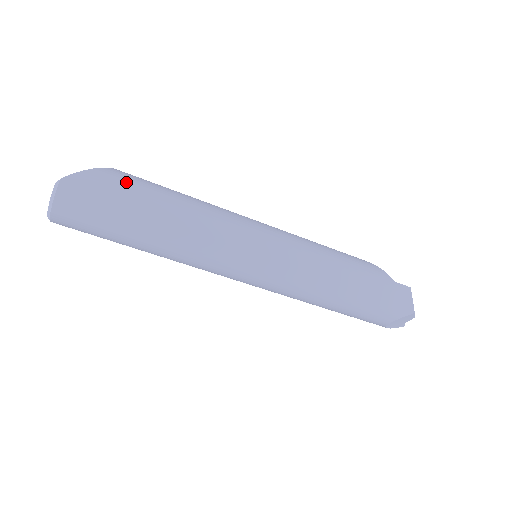
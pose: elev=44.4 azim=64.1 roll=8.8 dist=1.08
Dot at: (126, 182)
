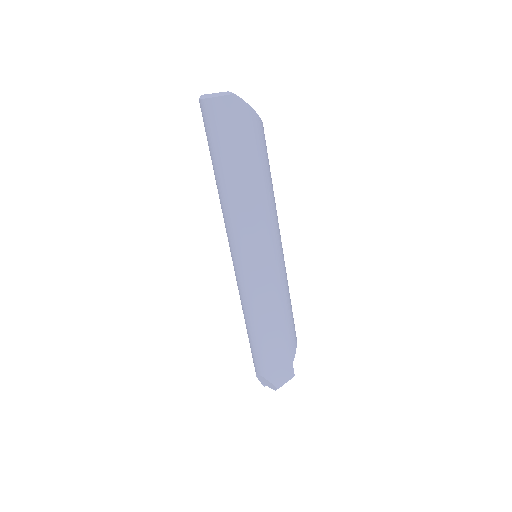
Dot at: (258, 139)
